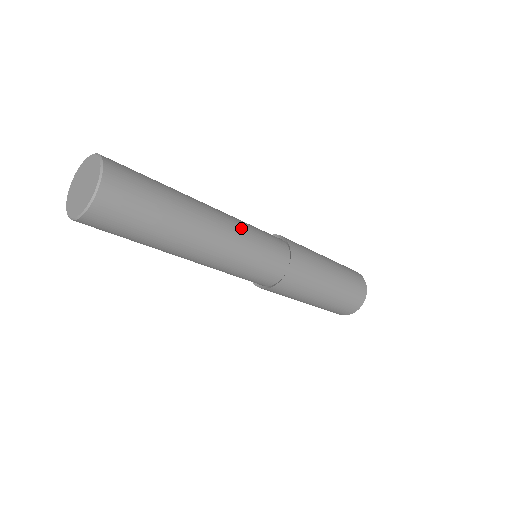
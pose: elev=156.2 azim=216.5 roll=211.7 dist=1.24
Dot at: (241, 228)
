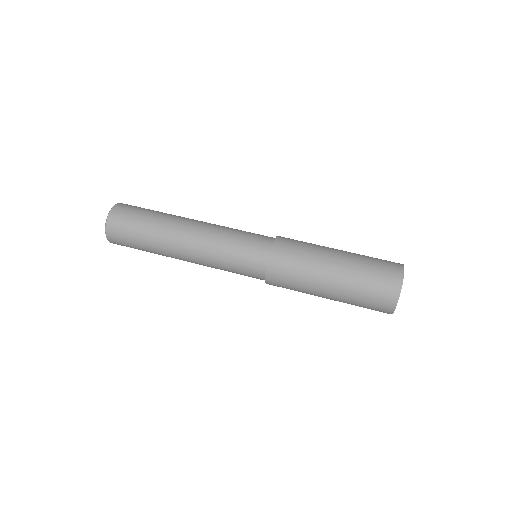
Dot at: (214, 245)
